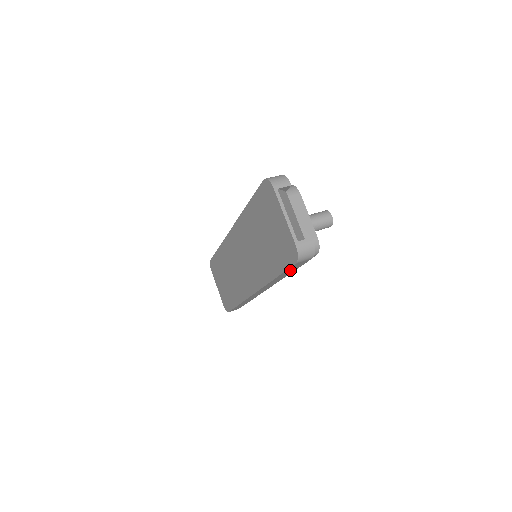
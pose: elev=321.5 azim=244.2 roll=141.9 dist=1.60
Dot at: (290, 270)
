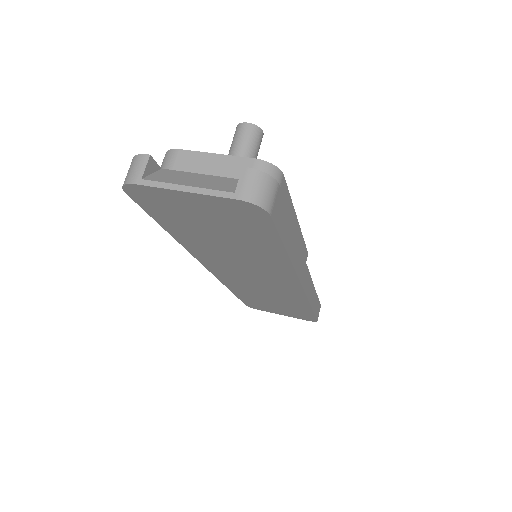
Dot at: (284, 228)
